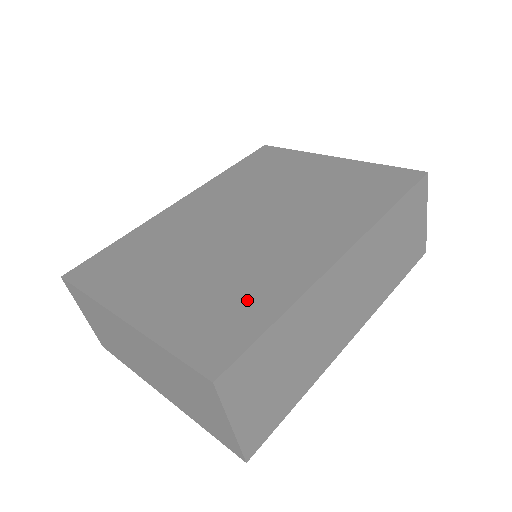
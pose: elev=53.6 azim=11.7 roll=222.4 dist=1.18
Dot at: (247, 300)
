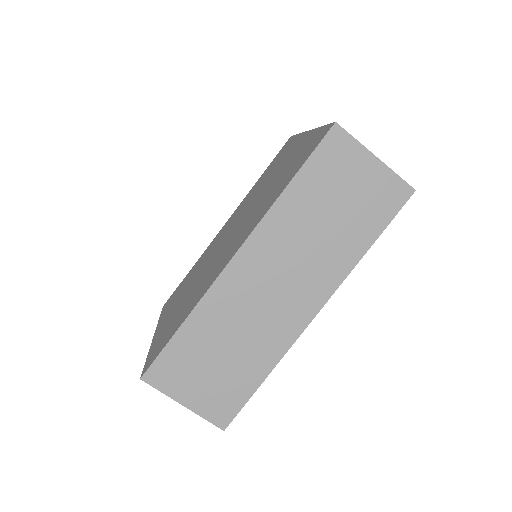
Dot at: (184, 311)
